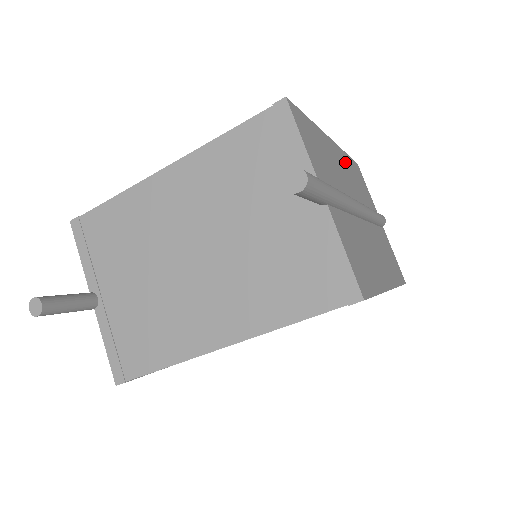
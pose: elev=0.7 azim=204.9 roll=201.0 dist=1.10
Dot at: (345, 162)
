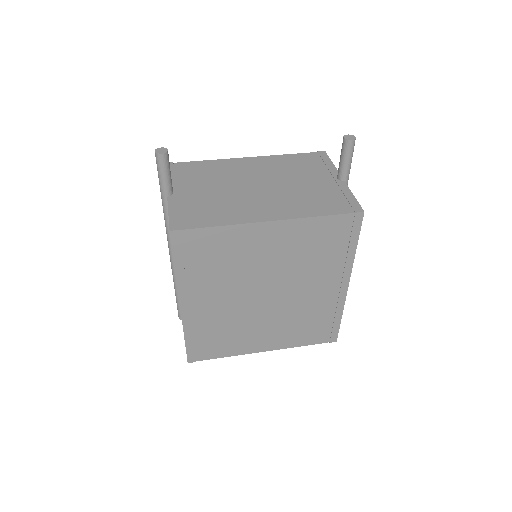
Dot at: occluded
